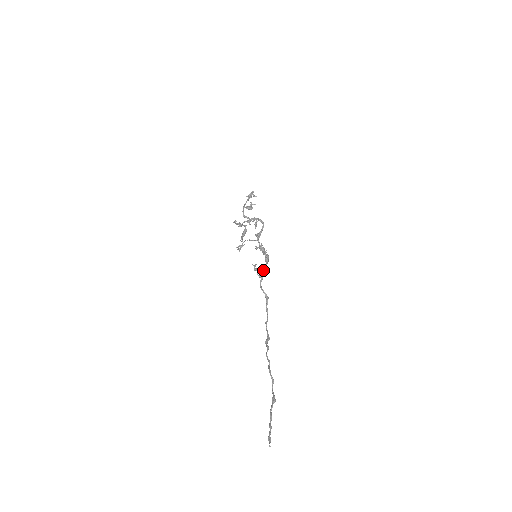
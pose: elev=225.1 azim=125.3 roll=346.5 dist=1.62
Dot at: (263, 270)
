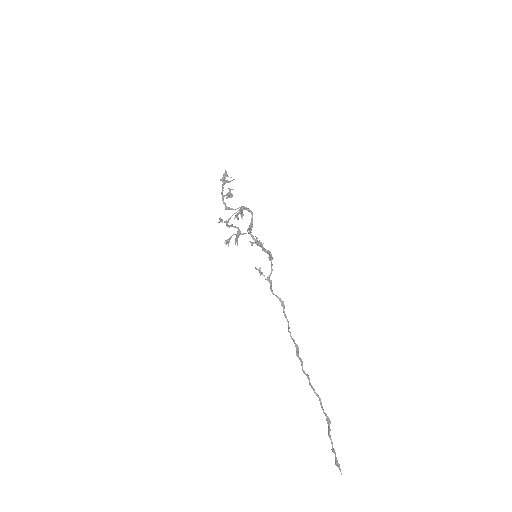
Dot at: (270, 273)
